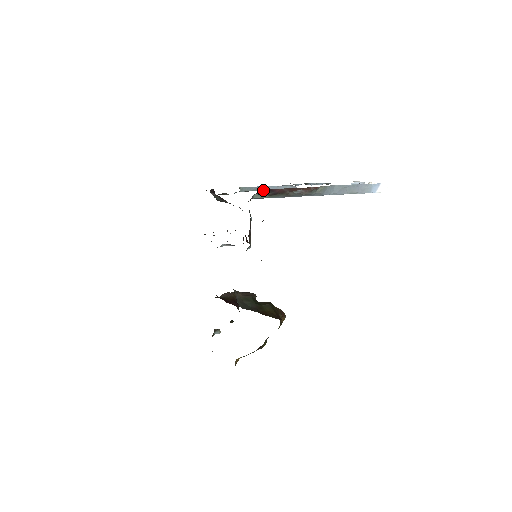
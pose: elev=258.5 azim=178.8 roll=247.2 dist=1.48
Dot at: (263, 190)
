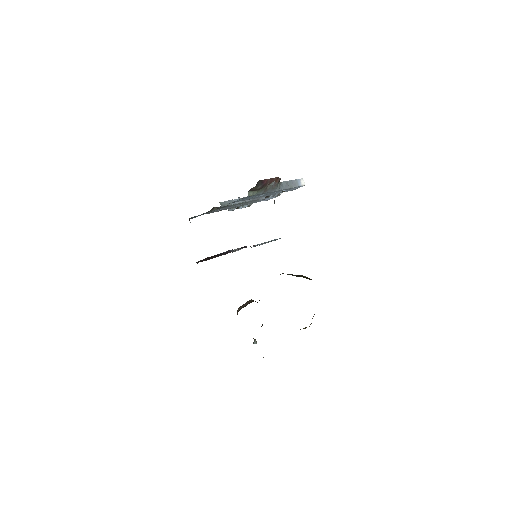
Dot at: (258, 182)
